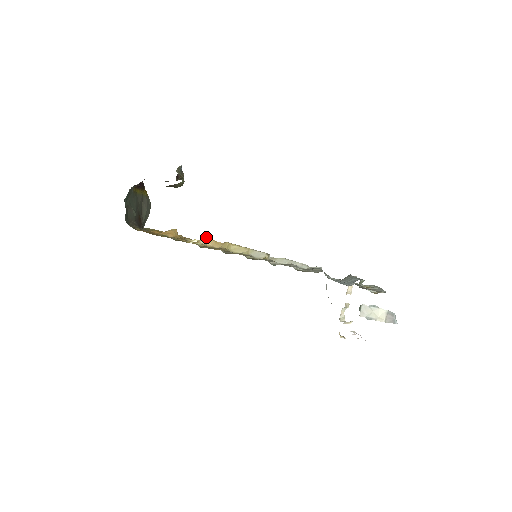
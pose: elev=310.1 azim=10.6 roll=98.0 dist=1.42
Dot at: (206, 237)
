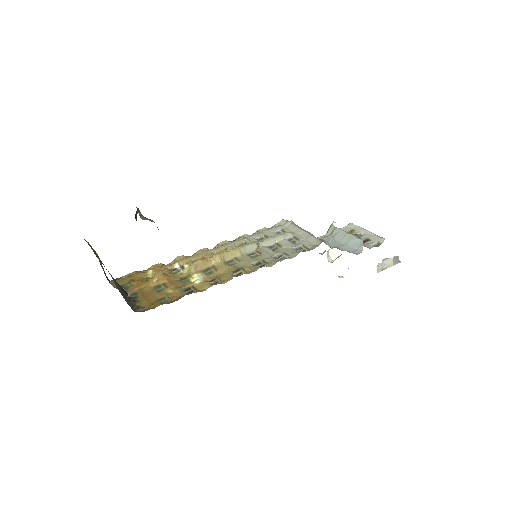
Dot at: (196, 262)
